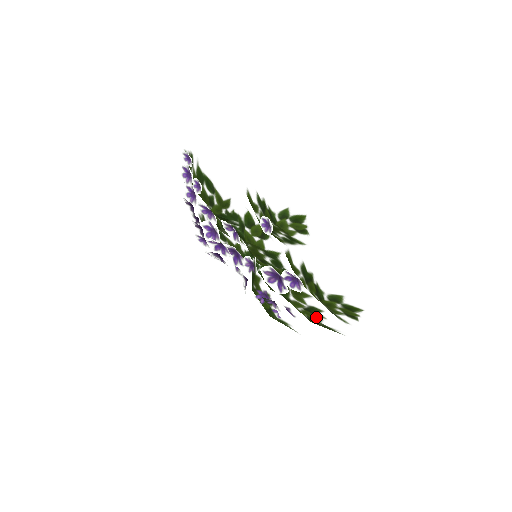
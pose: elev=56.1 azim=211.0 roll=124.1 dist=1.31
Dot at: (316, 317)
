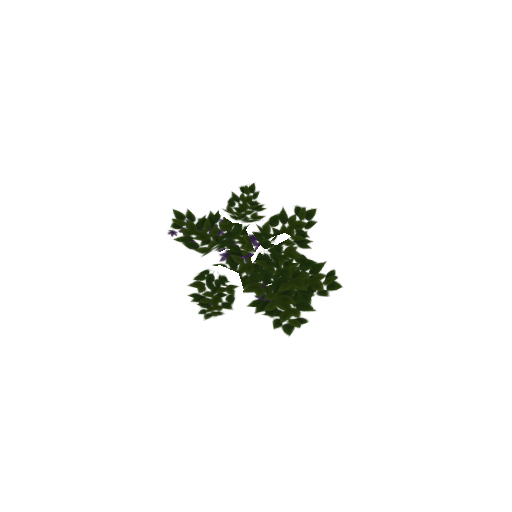
Dot at: occluded
